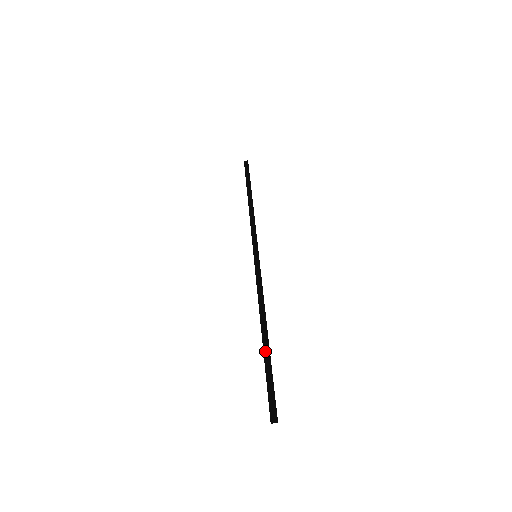
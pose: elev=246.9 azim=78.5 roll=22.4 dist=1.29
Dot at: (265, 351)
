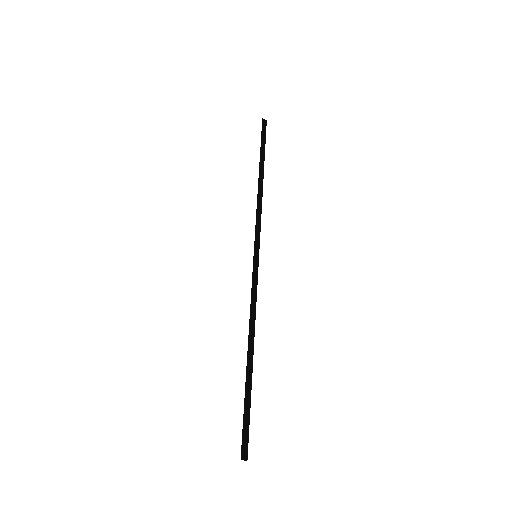
Dot at: (248, 377)
